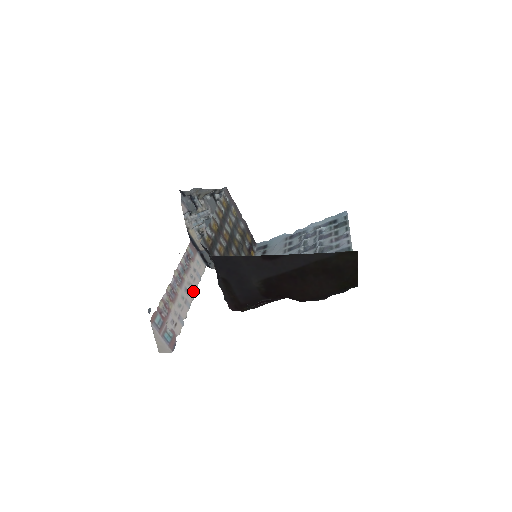
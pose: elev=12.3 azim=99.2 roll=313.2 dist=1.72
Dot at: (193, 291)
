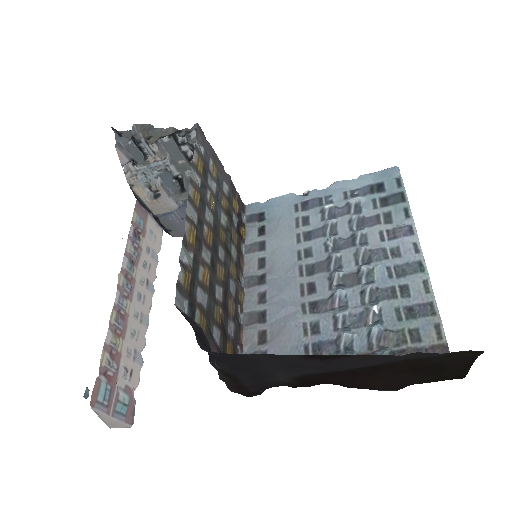
Dot at: (150, 290)
